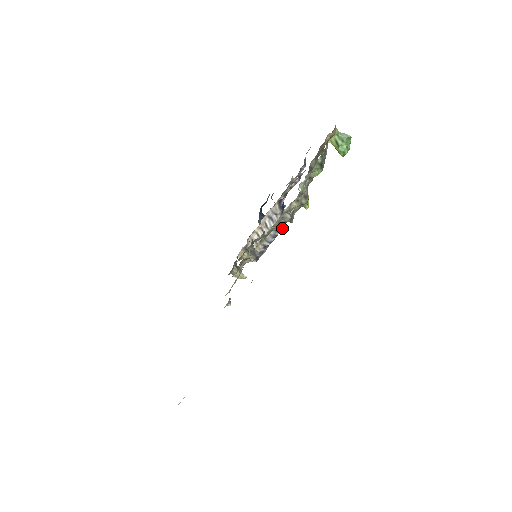
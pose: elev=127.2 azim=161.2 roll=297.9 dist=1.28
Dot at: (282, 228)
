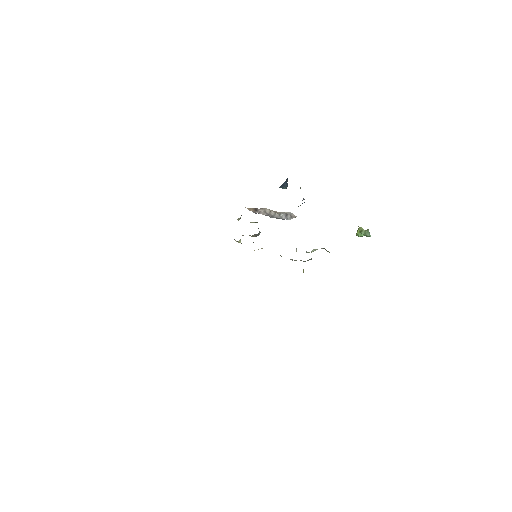
Dot at: occluded
